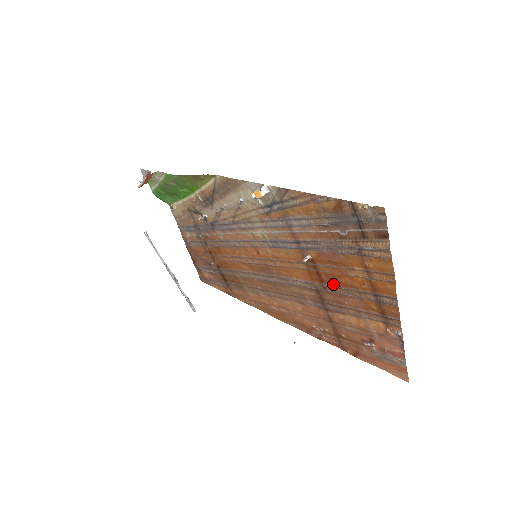
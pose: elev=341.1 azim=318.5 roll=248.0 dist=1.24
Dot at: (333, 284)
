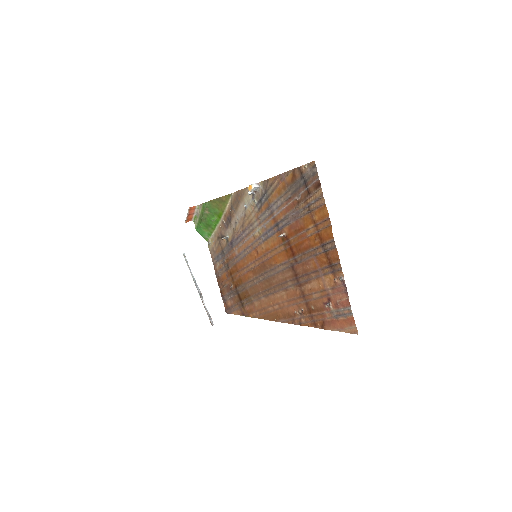
Dot at: (300, 253)
